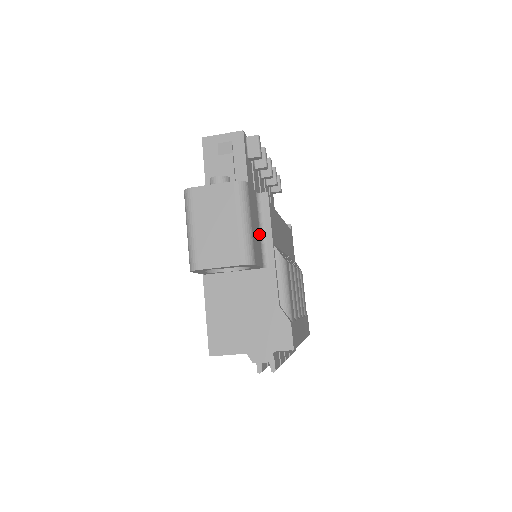
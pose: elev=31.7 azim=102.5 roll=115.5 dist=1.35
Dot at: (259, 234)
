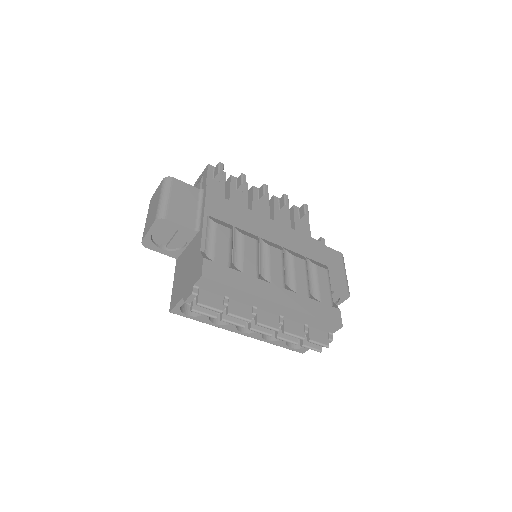
Dot at: (195, 211)
